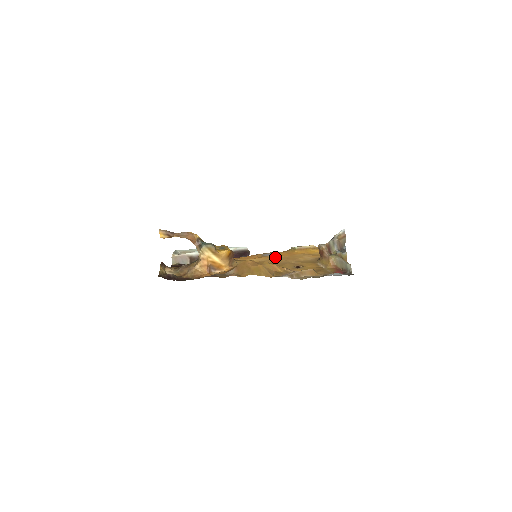
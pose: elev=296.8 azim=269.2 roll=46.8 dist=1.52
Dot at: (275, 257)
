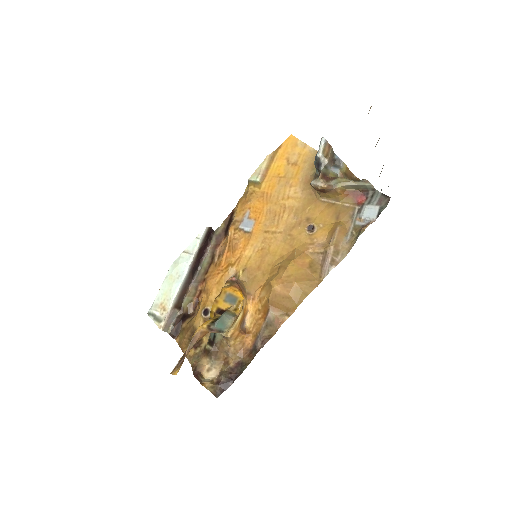
Dot at: (261, 225)
